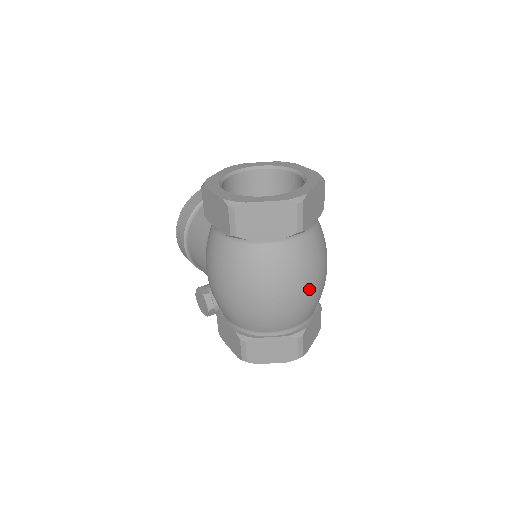
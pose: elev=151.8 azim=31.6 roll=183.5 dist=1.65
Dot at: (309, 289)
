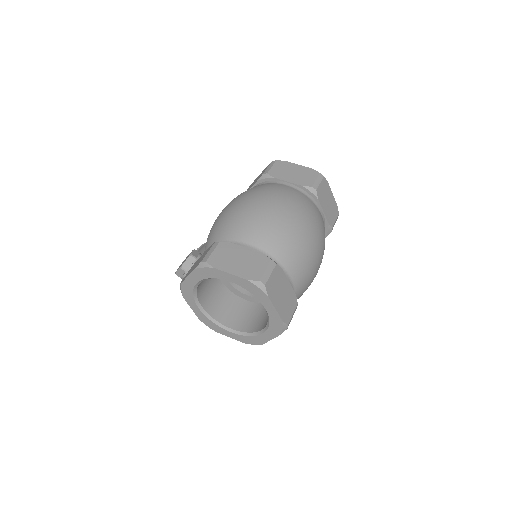
Dot at: (303, 227)
